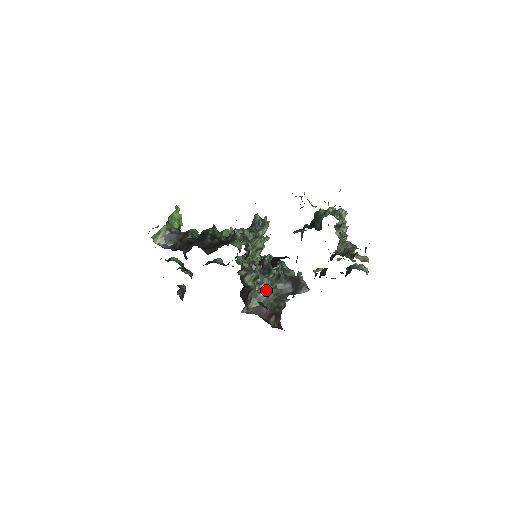
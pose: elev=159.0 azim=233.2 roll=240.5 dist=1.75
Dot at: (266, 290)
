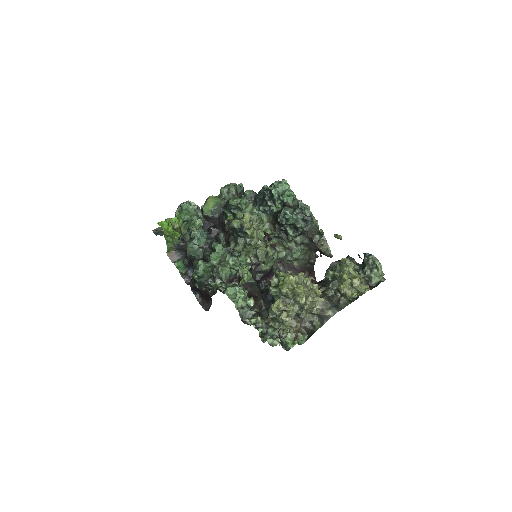
Dot at: (291, 251)
